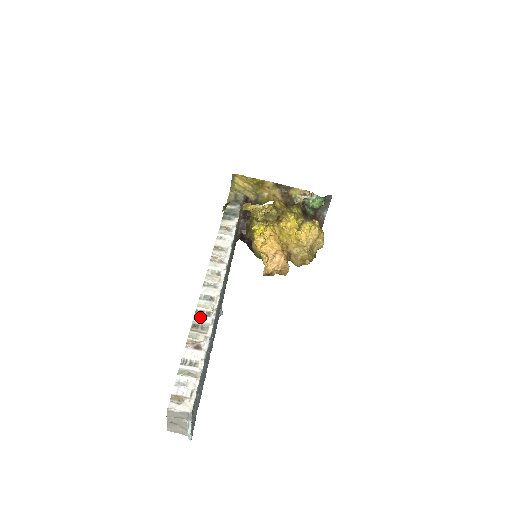
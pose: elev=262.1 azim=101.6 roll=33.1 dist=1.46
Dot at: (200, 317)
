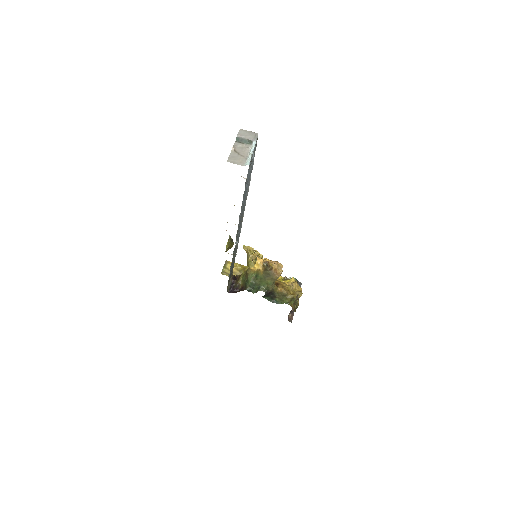
Dot at: occluded
